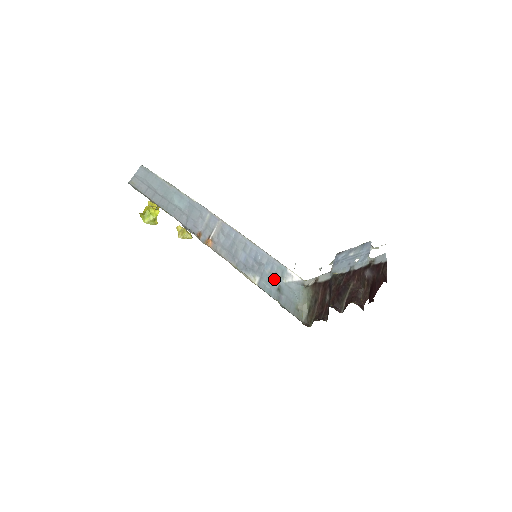
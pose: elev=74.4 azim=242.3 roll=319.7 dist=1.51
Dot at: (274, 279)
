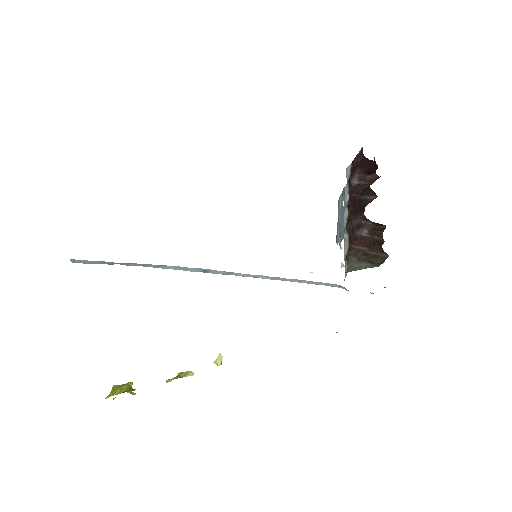
Dot at: occluded
